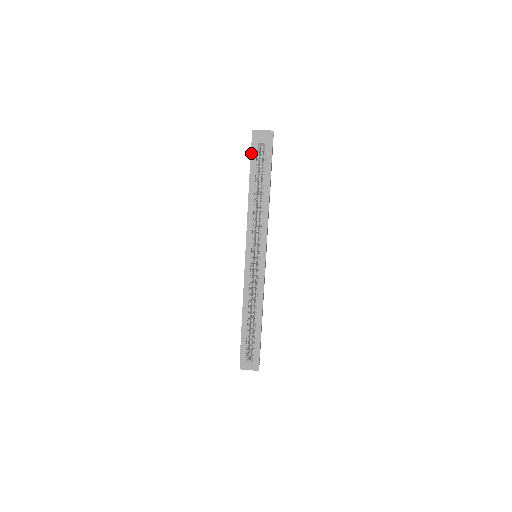
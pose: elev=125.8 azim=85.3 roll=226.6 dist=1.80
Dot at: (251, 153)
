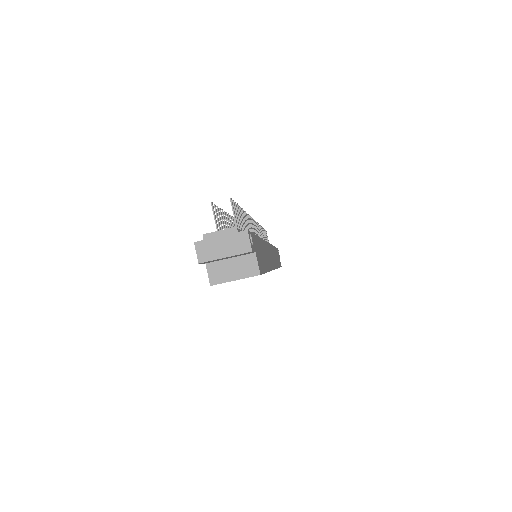
Dot at: occluded
